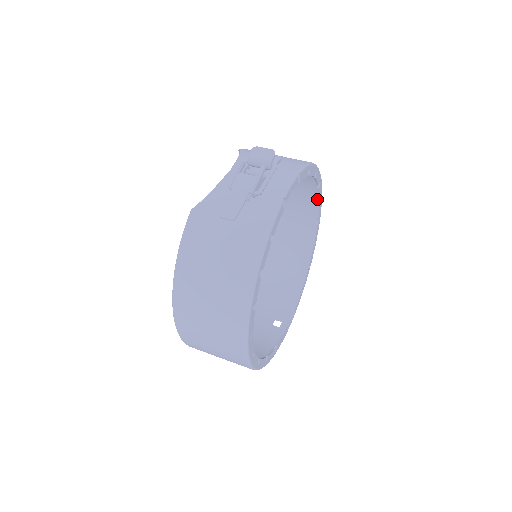
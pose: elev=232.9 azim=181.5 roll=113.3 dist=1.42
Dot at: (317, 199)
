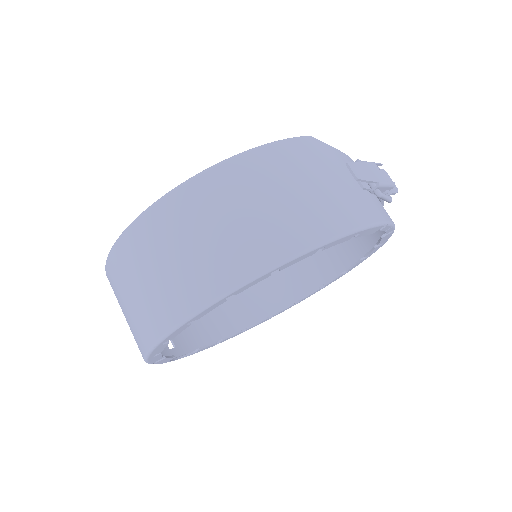
Dot at: (317, 285)
